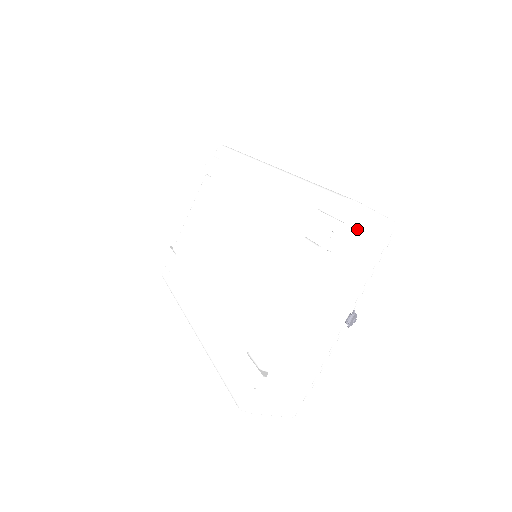
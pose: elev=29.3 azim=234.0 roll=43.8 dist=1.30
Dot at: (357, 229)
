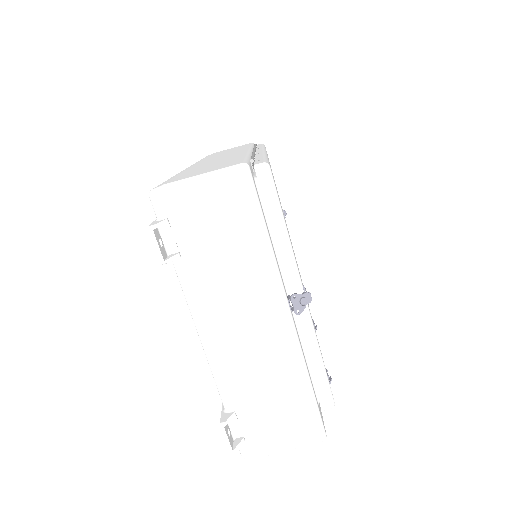
Dot at: (193, 211)
